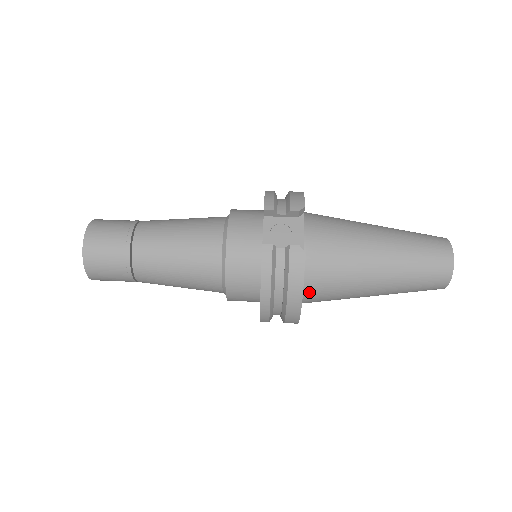
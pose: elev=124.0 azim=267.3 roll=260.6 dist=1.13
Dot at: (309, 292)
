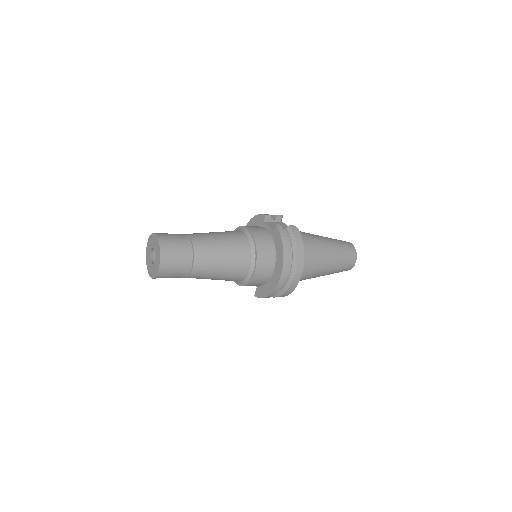
Dot at: occluded
